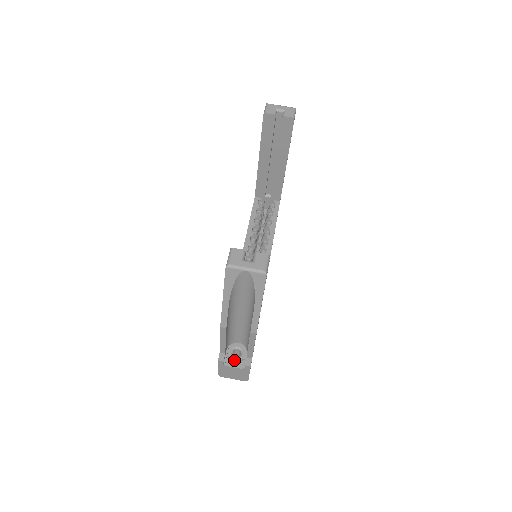
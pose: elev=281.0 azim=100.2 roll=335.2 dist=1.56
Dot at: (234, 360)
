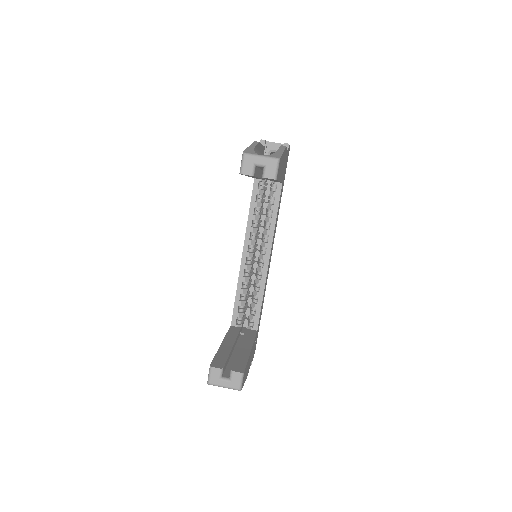
Dot at: occluded
